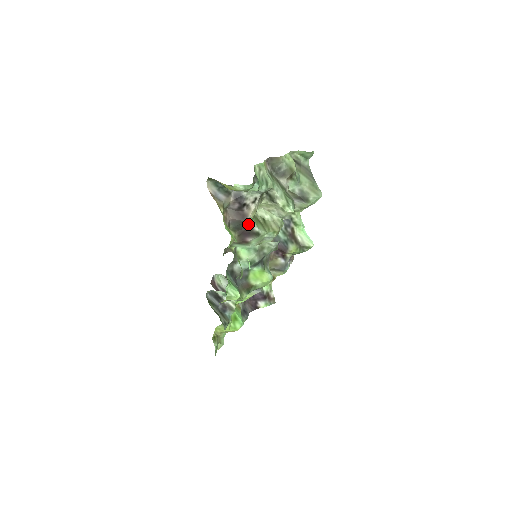
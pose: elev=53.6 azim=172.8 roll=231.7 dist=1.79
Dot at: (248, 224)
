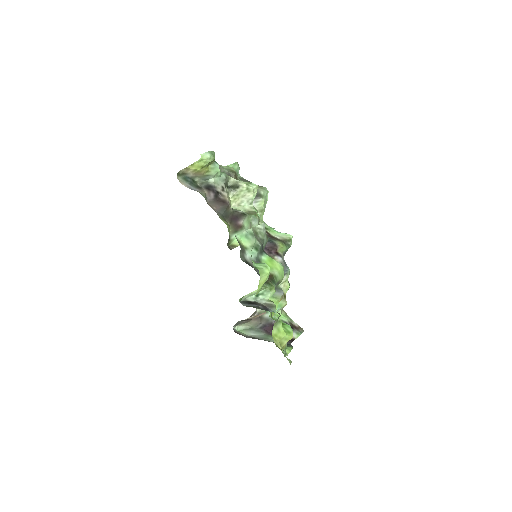
Dot at: (231, 209)
